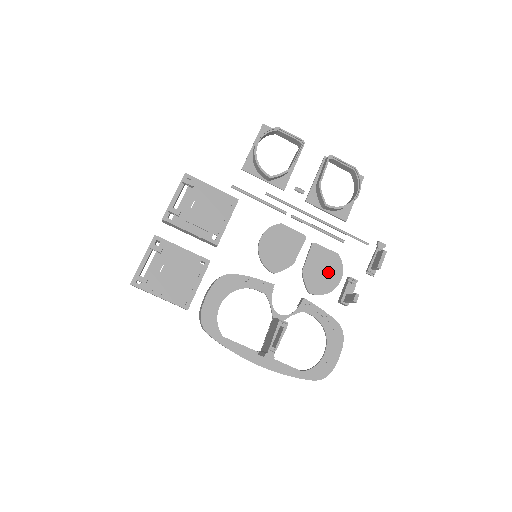
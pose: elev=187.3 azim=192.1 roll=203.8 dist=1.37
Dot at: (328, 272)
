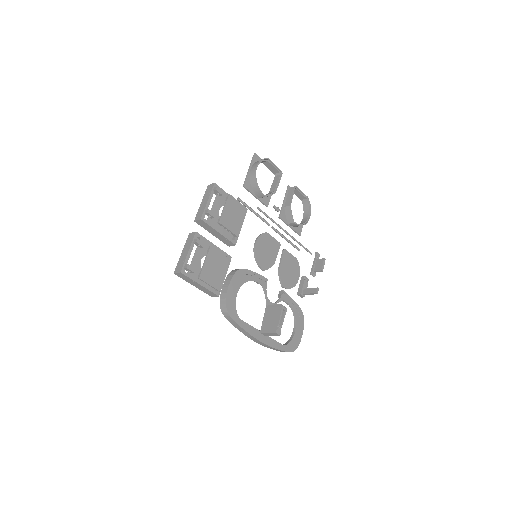
Dot at: (292, 272)
